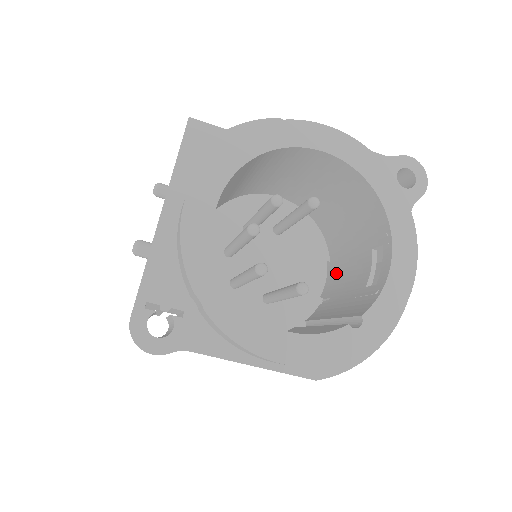
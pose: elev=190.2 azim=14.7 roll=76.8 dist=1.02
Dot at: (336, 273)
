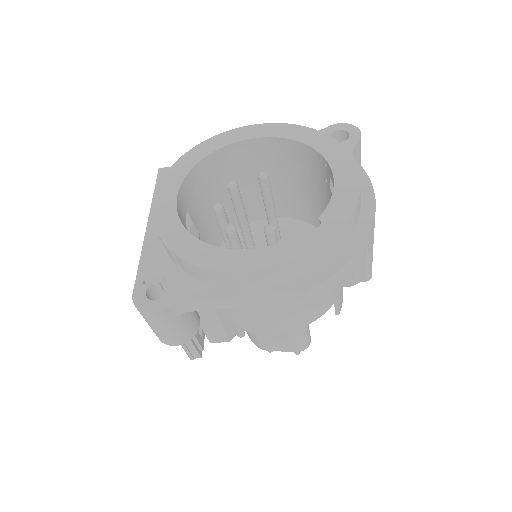
Dot at: occluded
